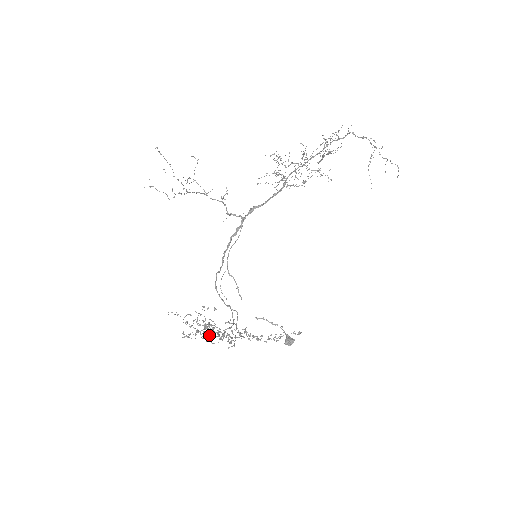
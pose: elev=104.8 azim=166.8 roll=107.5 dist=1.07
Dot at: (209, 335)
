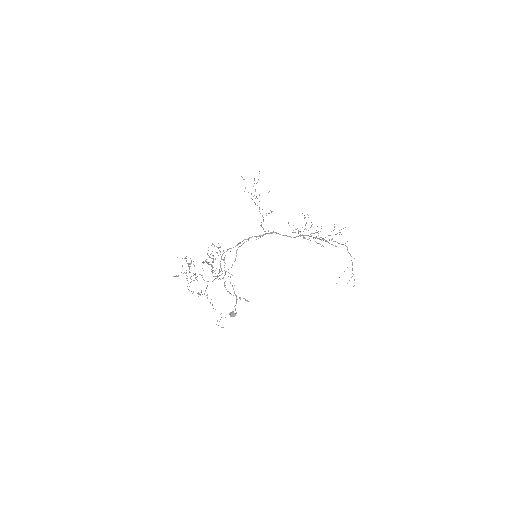
Dot at: occluded
